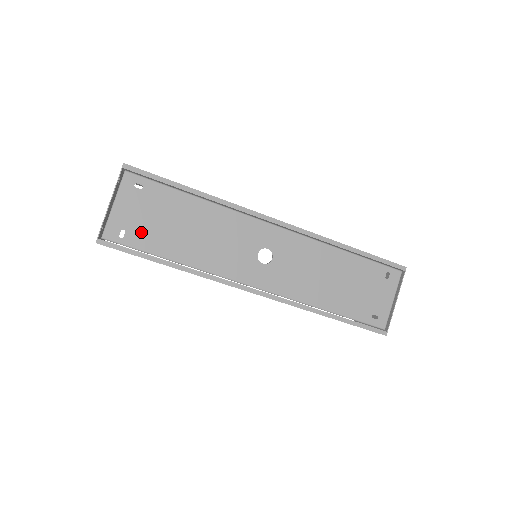
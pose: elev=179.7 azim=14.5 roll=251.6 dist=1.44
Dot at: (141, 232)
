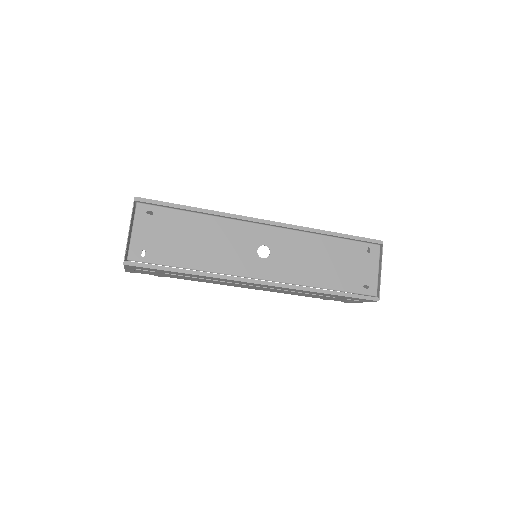
Dot at: (158, 249)
